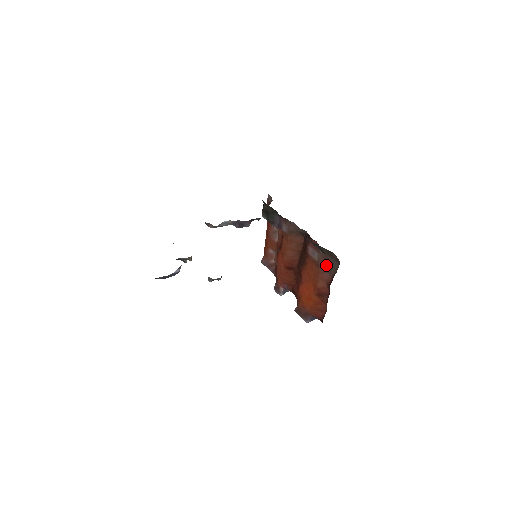
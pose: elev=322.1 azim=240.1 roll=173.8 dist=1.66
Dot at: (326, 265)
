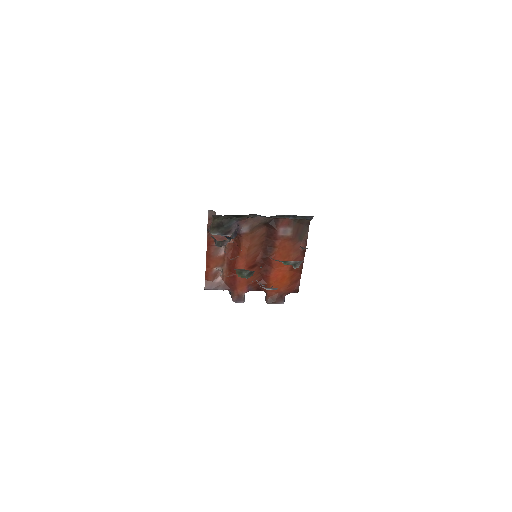
Dot at: (298, 234)
